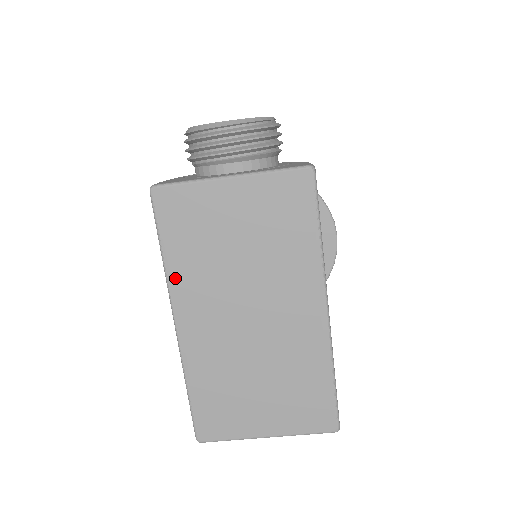
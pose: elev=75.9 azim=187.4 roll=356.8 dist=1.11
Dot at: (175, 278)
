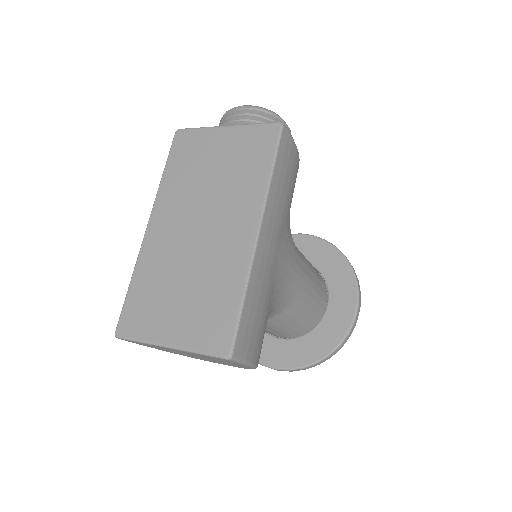
Dot at: (163, 190)
